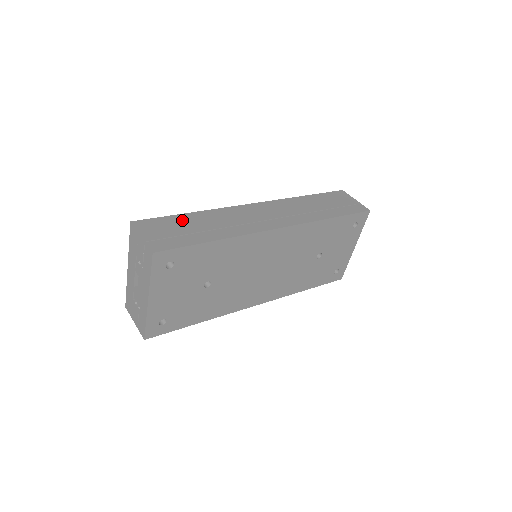
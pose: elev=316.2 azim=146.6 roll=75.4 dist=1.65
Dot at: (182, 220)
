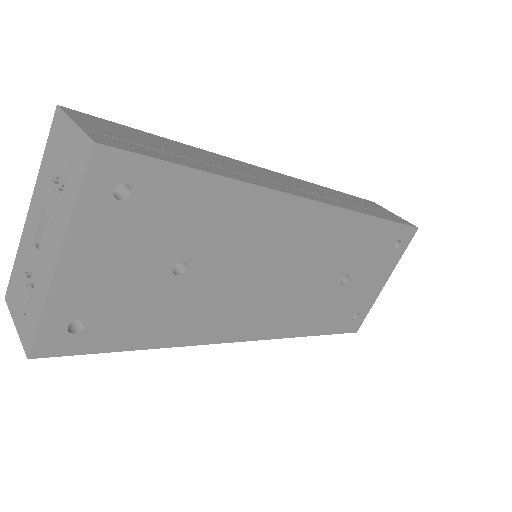
Dot at: (156, 139)
